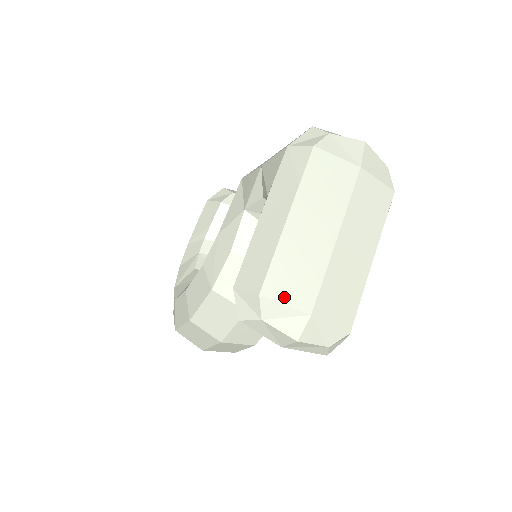
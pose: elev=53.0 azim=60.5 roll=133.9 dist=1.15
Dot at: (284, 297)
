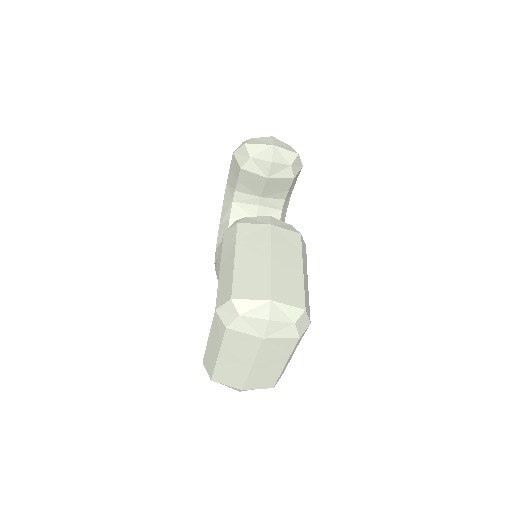
Dot at: (225, 383)
